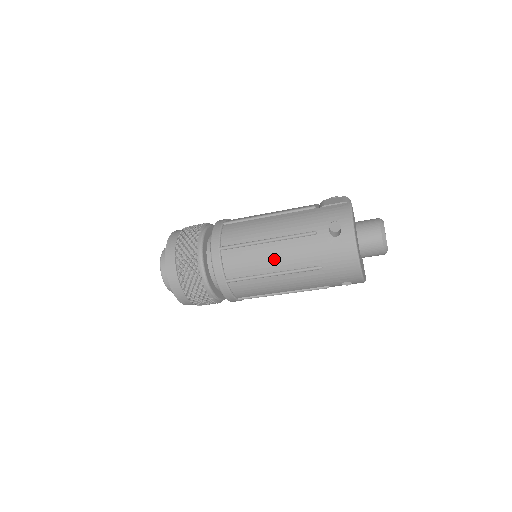
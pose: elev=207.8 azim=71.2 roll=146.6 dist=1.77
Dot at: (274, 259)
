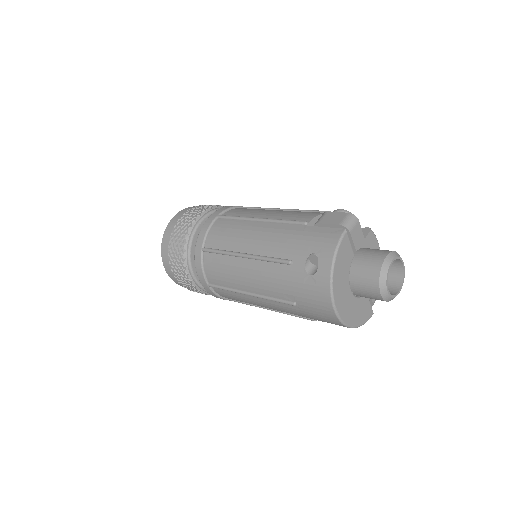
Dot at: (248, 279)
